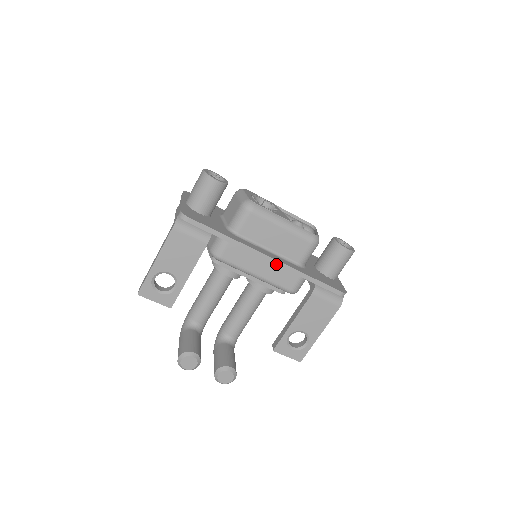
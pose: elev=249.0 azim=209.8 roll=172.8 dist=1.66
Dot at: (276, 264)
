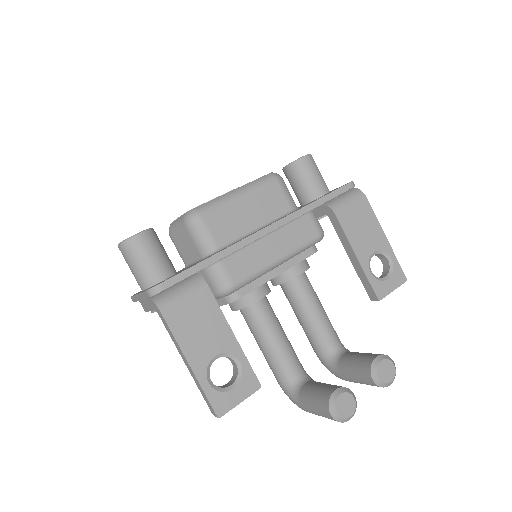
Dot at: (279, 226)
